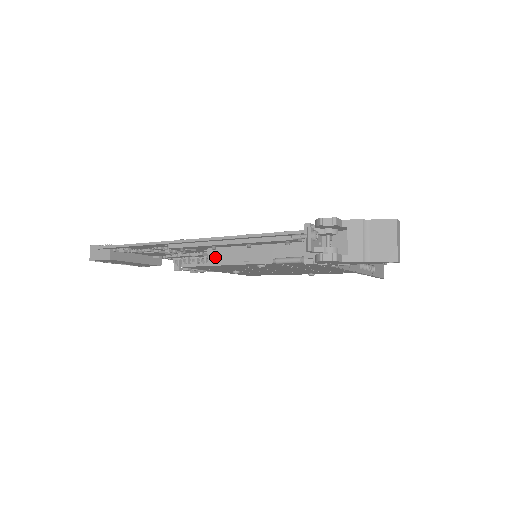
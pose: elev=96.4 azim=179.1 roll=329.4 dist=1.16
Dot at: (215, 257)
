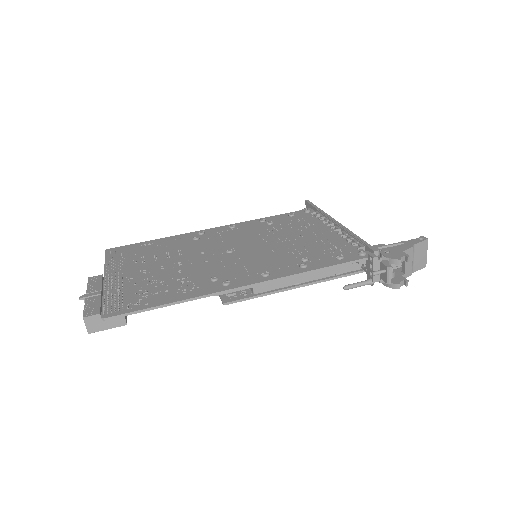
Dot at: (262, 287)
